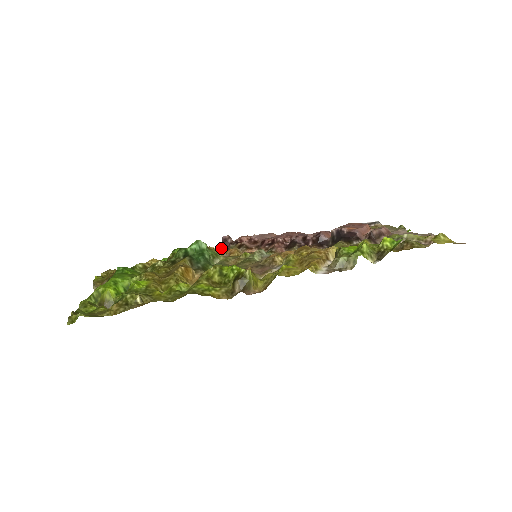
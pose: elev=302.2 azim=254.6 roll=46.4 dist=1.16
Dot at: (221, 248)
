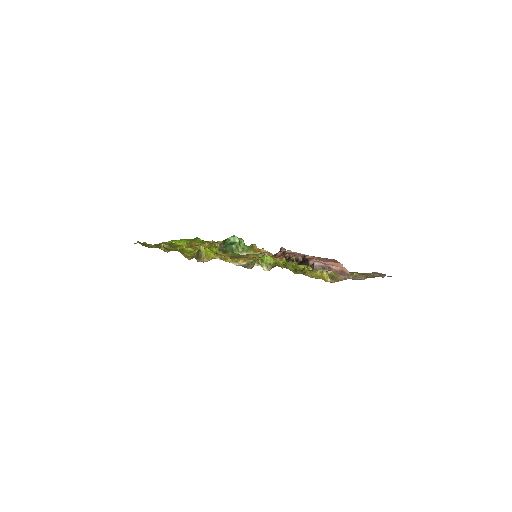
Dot at: occluded
